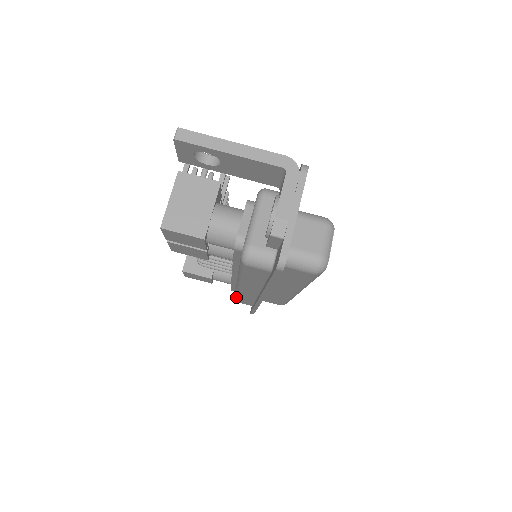
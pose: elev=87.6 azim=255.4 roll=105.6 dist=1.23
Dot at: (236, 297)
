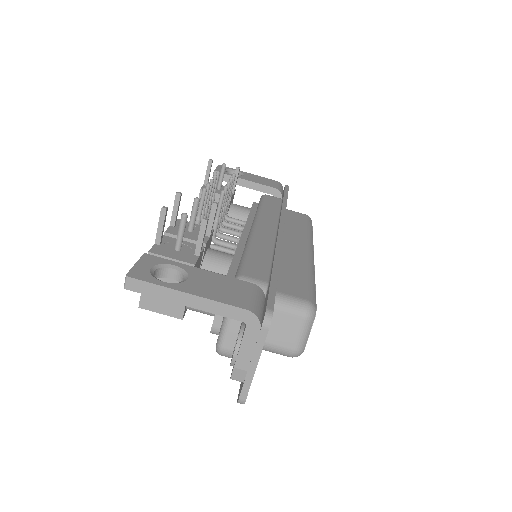
Dot at: occluded
